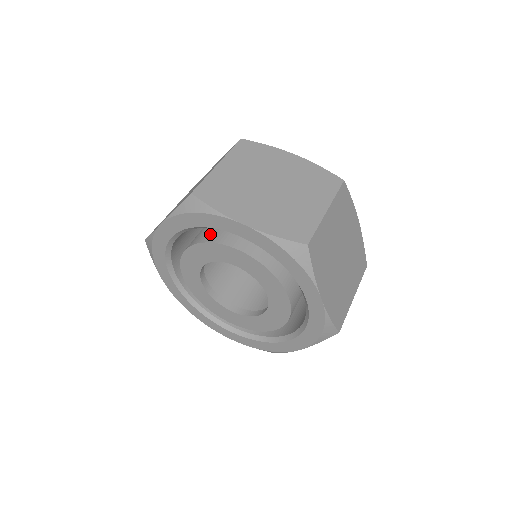
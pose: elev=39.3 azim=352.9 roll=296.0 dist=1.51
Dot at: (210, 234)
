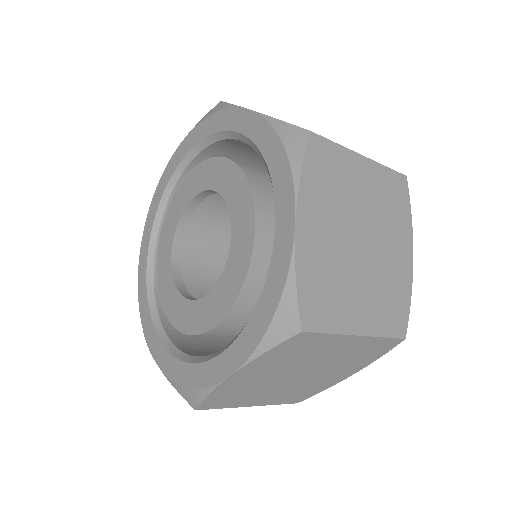
Dot at: occluded
